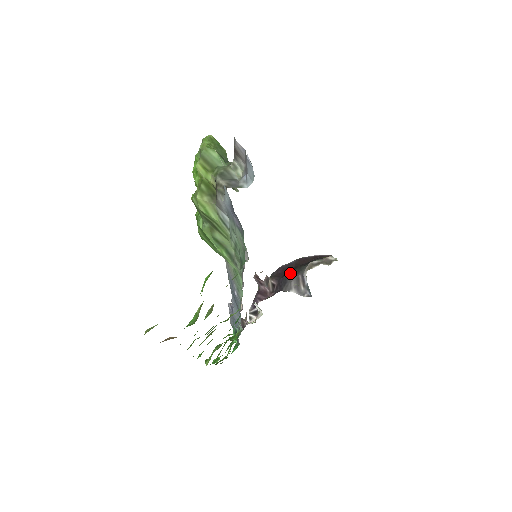
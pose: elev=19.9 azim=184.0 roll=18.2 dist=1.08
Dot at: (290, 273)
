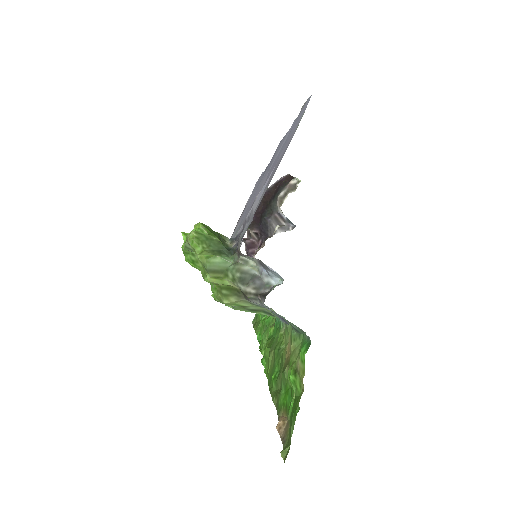
Dot at: (266, 217)
